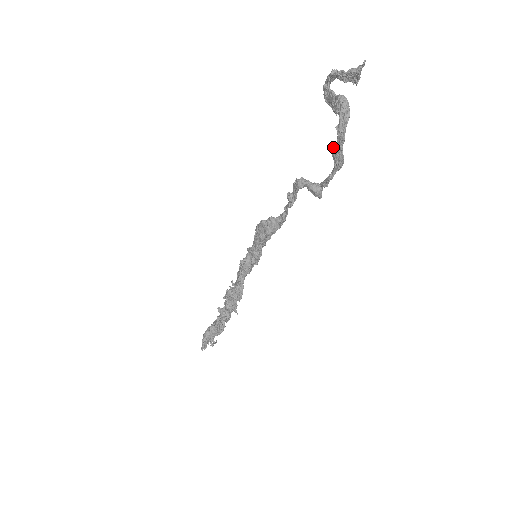
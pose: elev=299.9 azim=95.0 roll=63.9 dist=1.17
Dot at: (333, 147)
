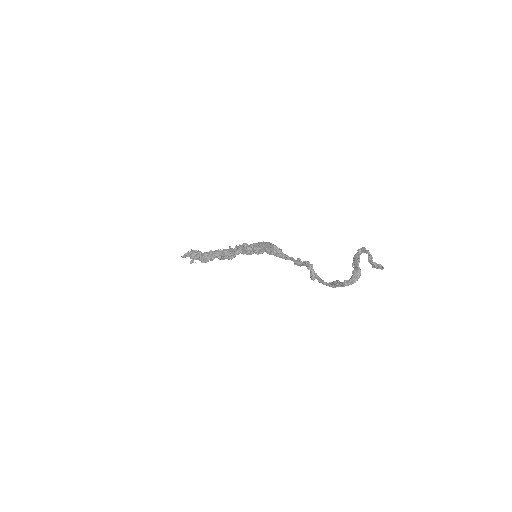
Dot at: (337, 281)
